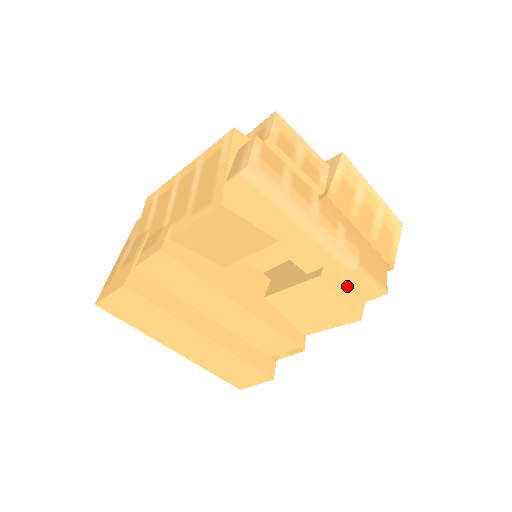
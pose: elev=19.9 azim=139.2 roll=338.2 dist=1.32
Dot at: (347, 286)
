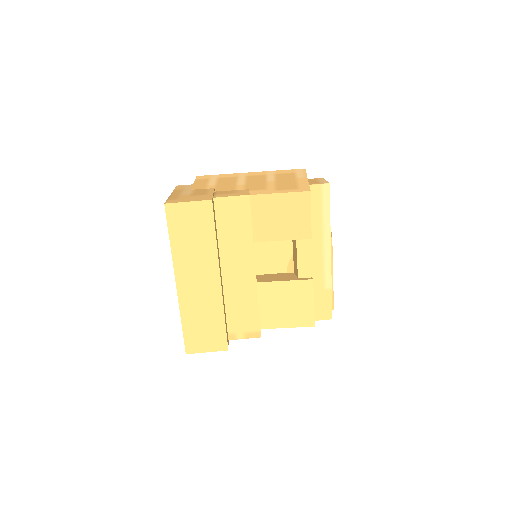
Dot at: (314, 301)
